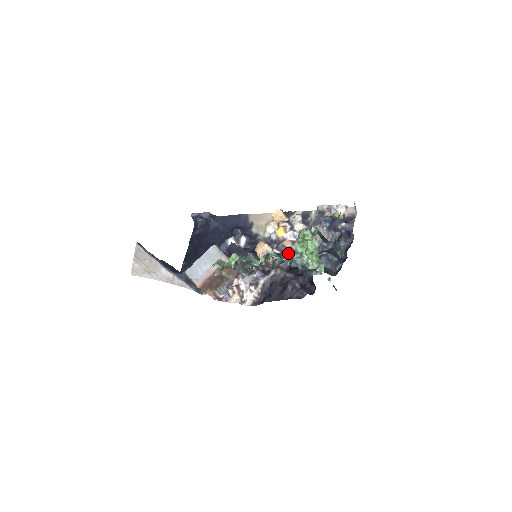
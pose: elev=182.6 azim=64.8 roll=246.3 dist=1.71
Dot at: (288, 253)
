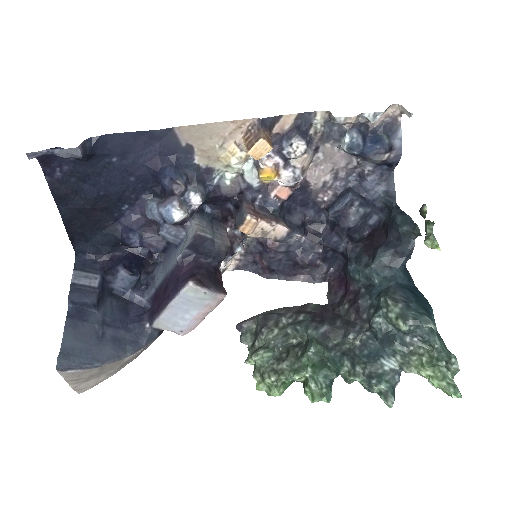
Dot at: (395, 369)
